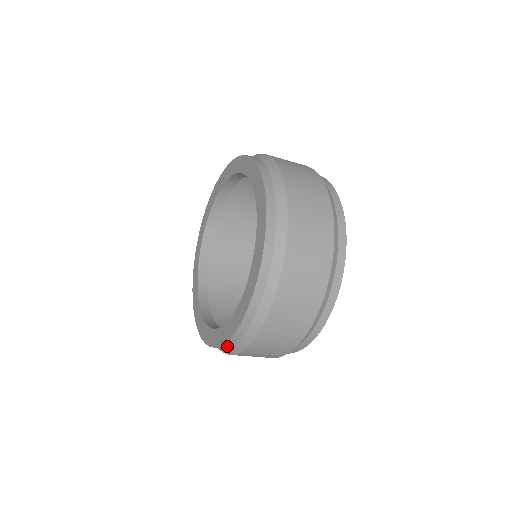
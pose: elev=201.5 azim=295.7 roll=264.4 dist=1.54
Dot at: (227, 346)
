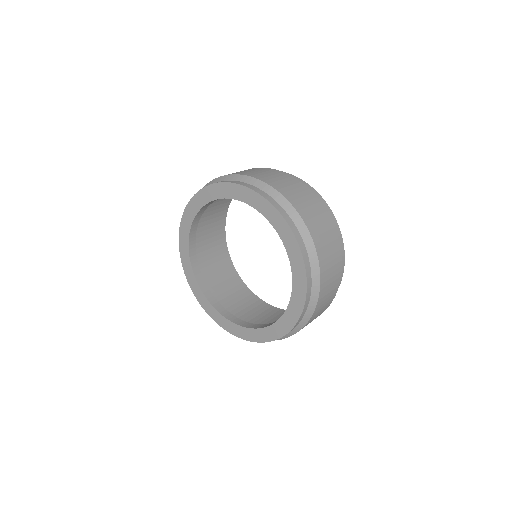
Dot at: (296, 326)
